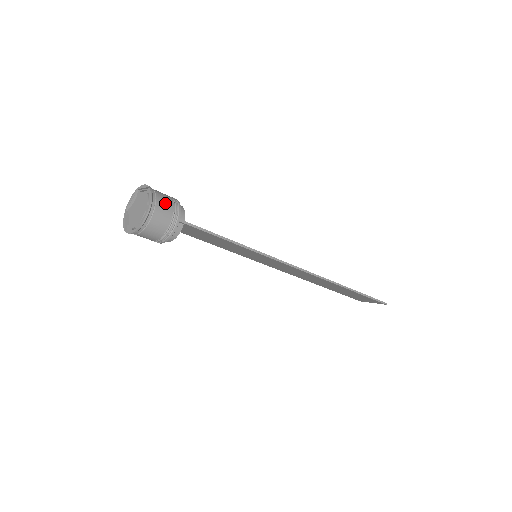
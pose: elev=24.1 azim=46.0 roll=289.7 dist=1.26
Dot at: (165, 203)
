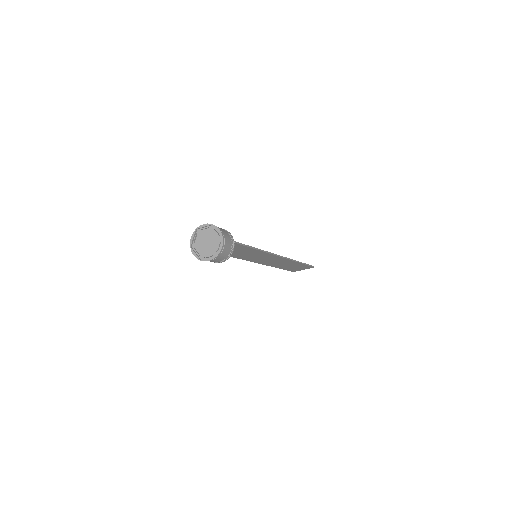
Dot at: (225, 232)
